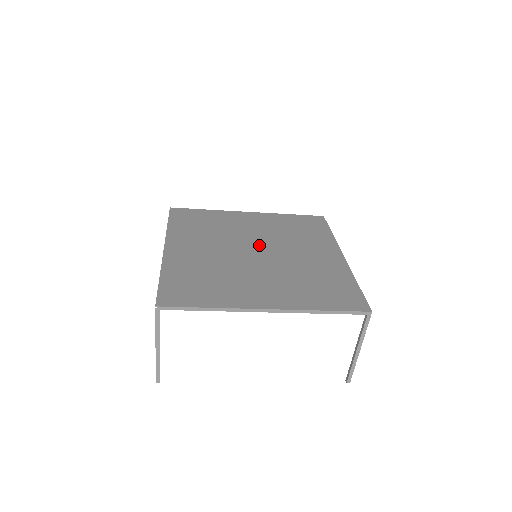
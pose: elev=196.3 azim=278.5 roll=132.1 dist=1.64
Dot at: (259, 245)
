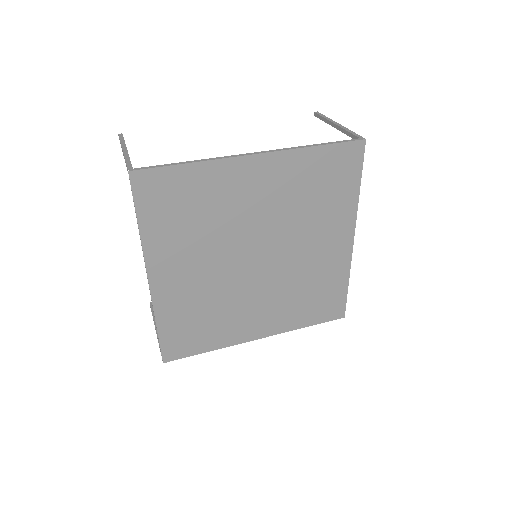
Dot at: (262, 244)
